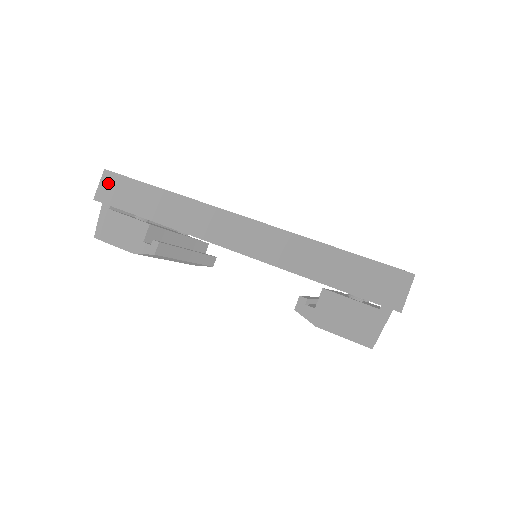
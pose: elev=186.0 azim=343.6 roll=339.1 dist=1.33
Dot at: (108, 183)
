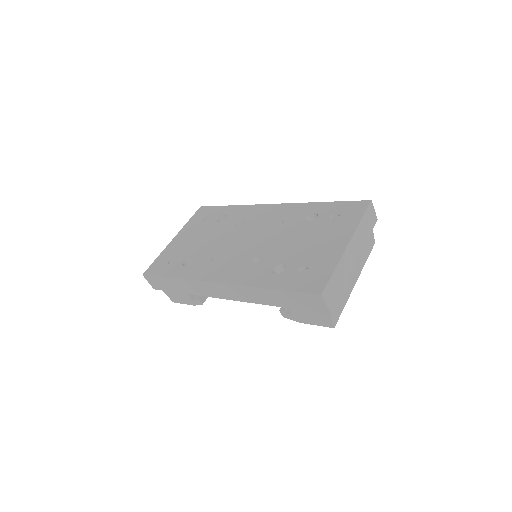
Dot at: (151, 281)
